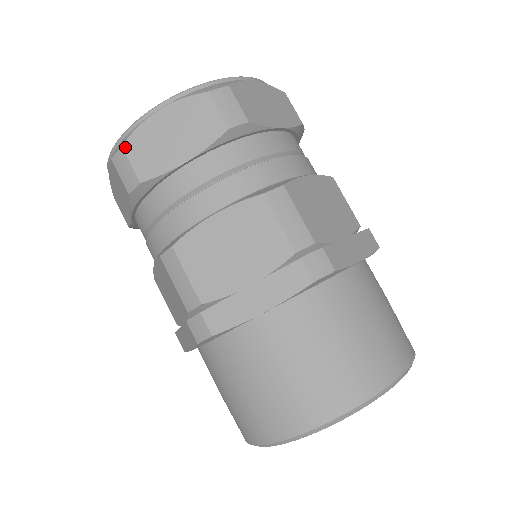
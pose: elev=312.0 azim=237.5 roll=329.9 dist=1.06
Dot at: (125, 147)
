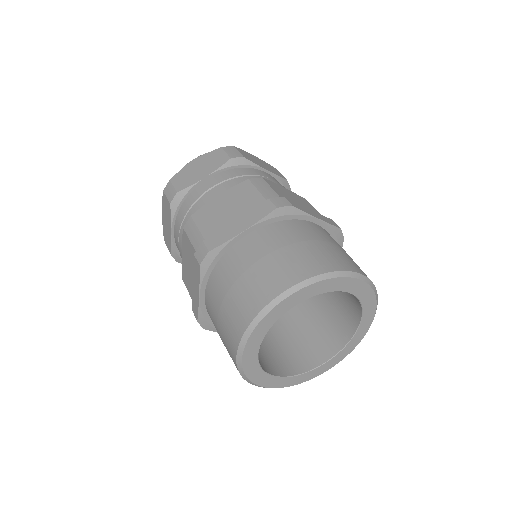
Dot at: (172, 180)
